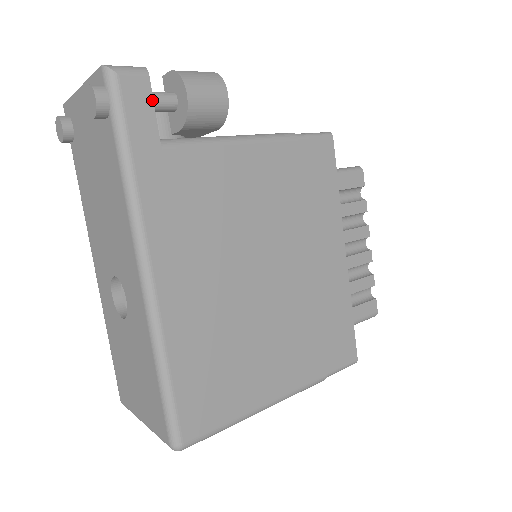
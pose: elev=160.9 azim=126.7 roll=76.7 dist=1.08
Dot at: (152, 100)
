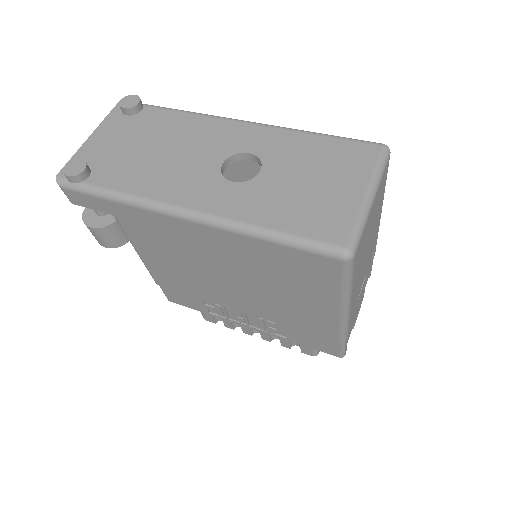
Dot at: occluded
